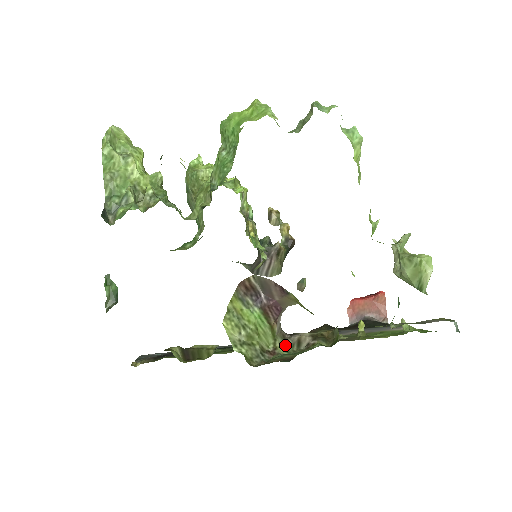
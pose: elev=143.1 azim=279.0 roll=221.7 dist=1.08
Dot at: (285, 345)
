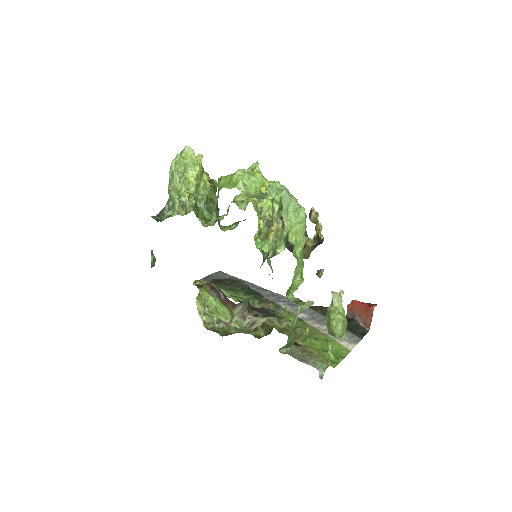
Dot at: (241, 322)
